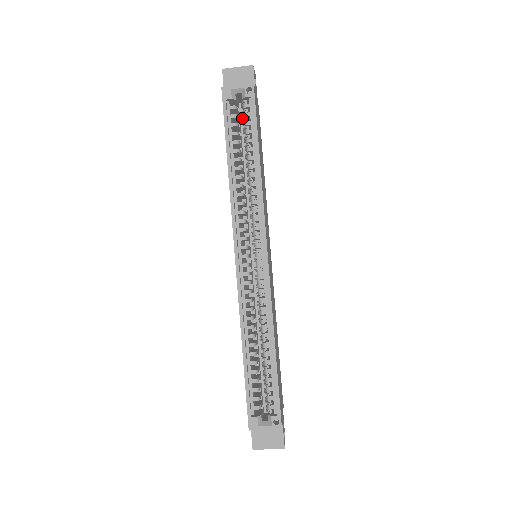
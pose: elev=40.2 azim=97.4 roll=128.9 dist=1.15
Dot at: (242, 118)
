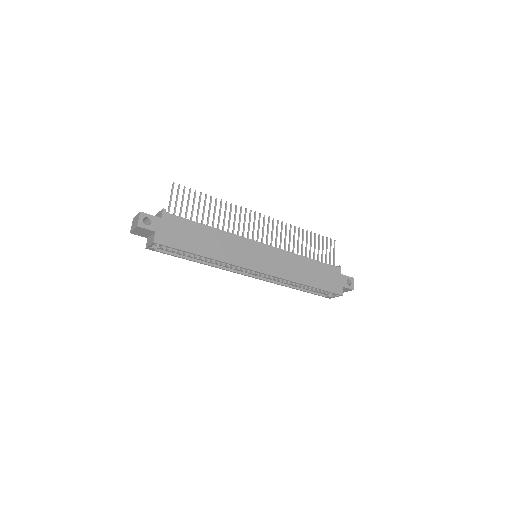
Dot at: occluded
